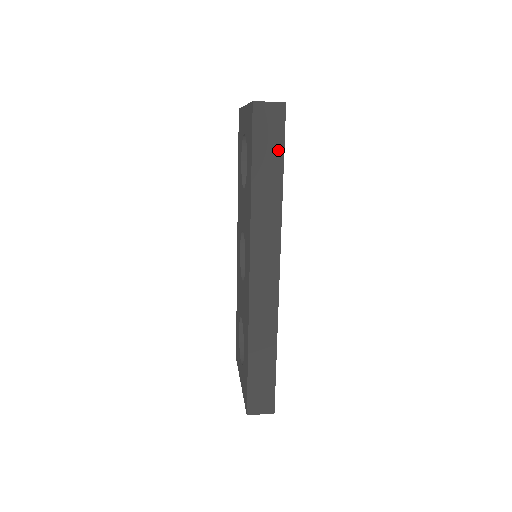
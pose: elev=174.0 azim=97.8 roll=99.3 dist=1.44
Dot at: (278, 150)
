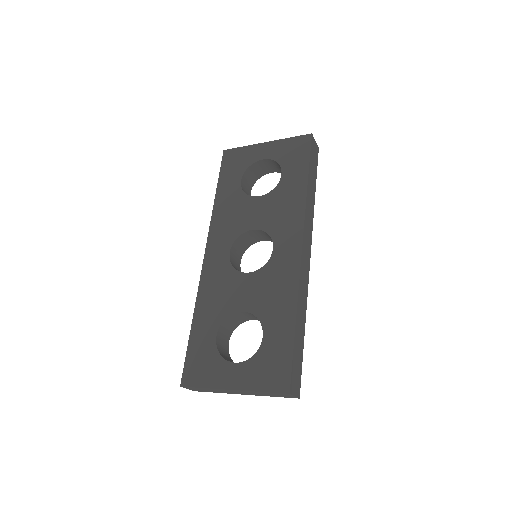
Dot at: (315, 172)
